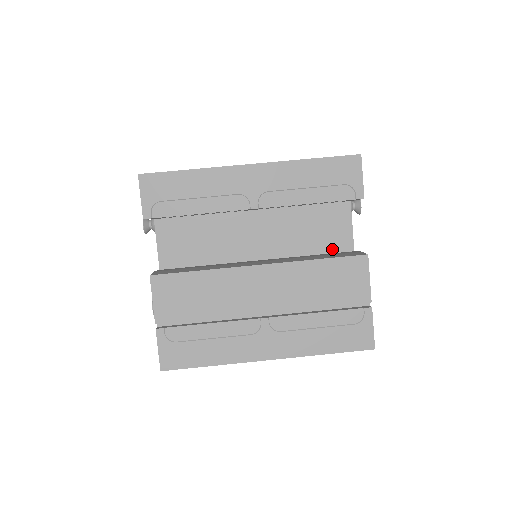
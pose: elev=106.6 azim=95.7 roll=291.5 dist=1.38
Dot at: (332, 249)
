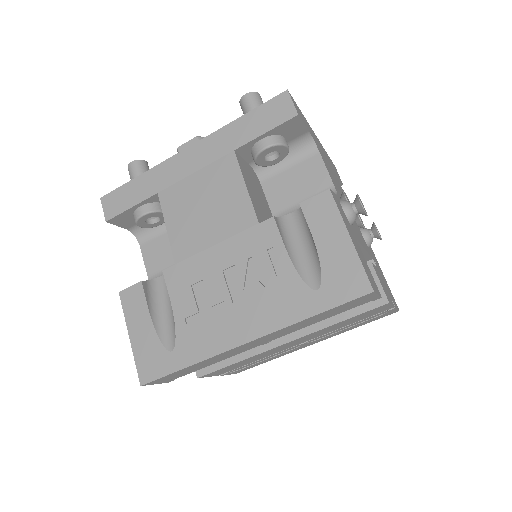
Dot at: occluded
